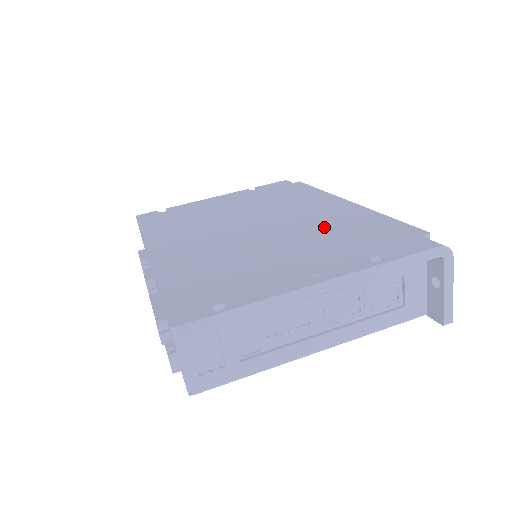
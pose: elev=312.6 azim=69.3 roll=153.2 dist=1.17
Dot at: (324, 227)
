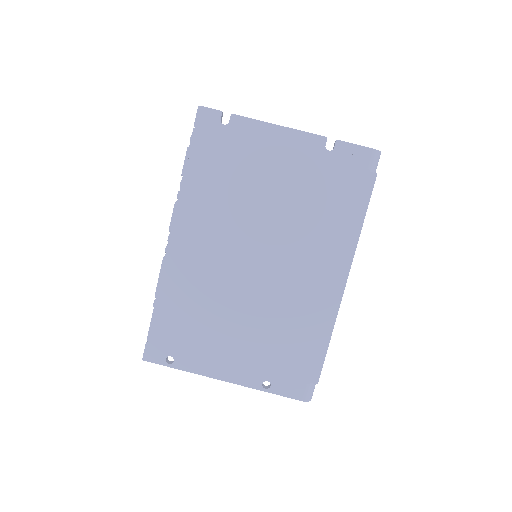
Dot at: (287, 316)
